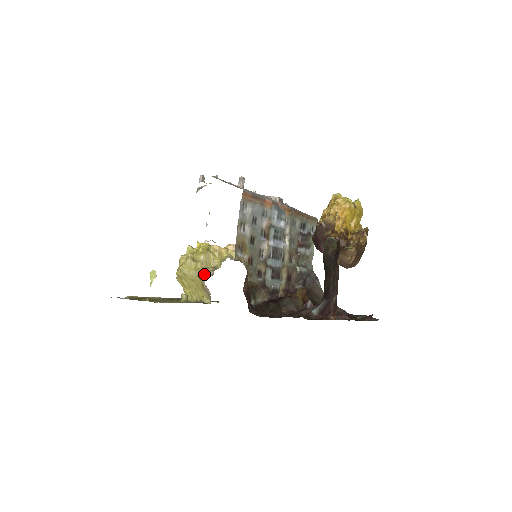
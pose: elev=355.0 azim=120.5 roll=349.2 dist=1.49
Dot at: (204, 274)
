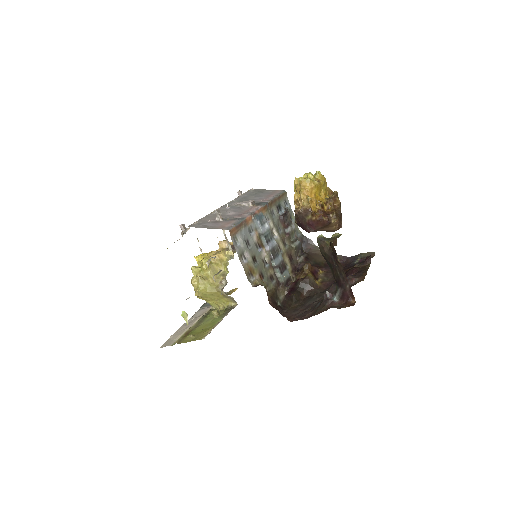
Dot at: (219, 286)
